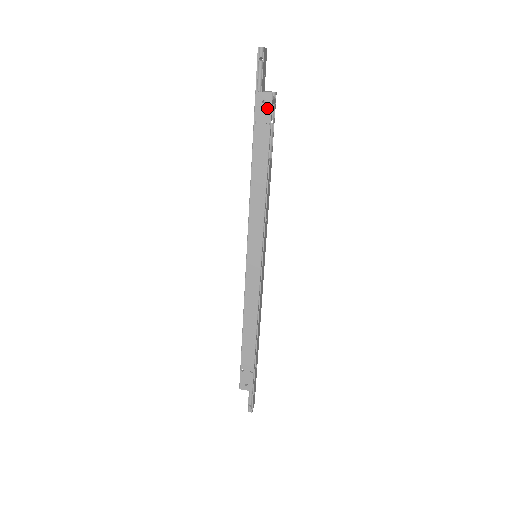
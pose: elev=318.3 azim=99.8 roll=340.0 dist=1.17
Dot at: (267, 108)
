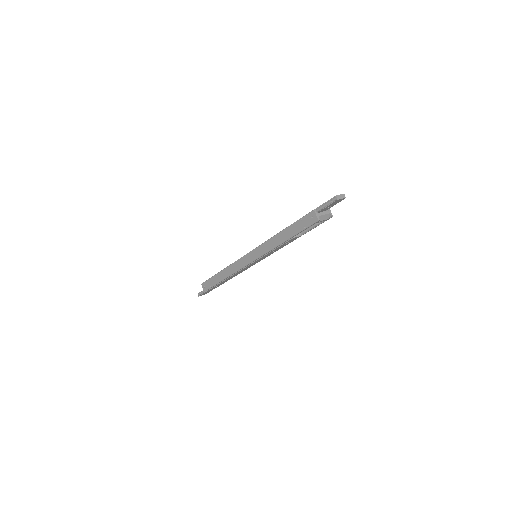
Dot at: (311, 222)
